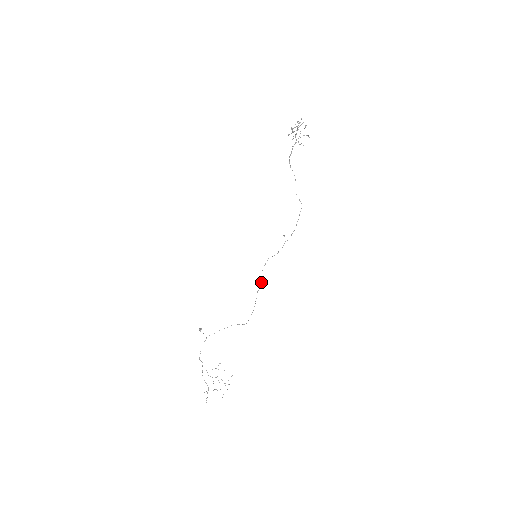
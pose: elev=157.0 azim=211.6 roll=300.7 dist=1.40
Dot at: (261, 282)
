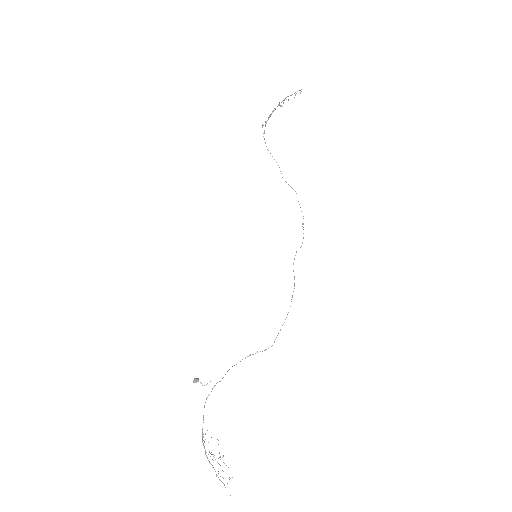
Dot at: occluded
